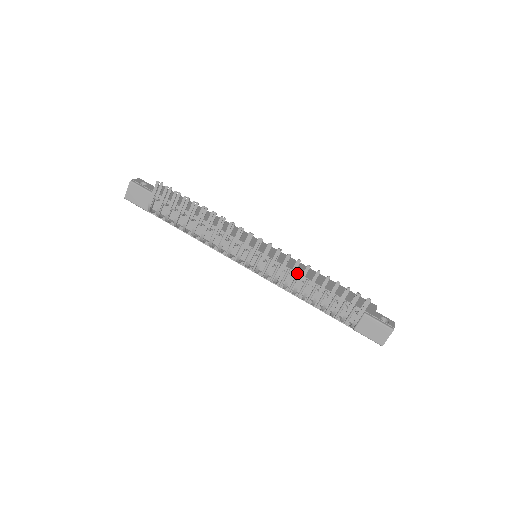
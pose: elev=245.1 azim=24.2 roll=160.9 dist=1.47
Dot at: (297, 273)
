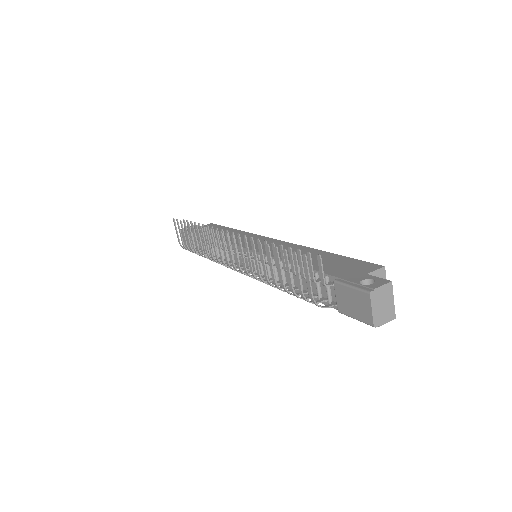
Dot at: (273, 257)
